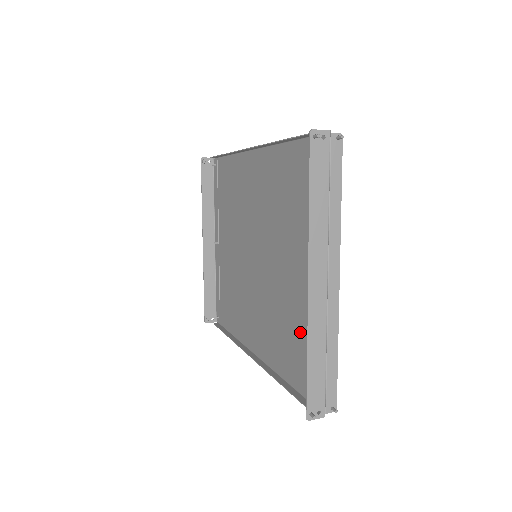
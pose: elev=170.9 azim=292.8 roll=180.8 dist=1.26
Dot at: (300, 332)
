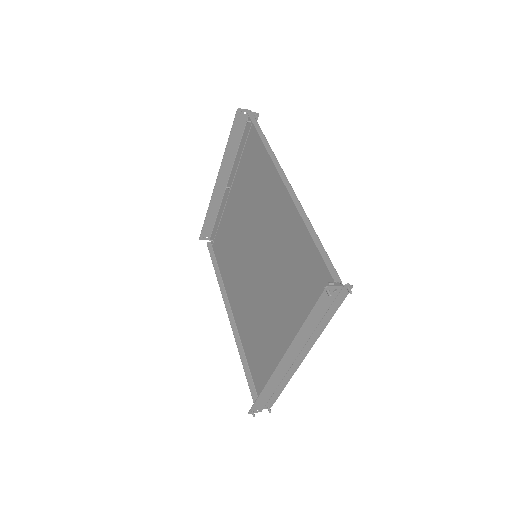
Dot at: (266, 352)
